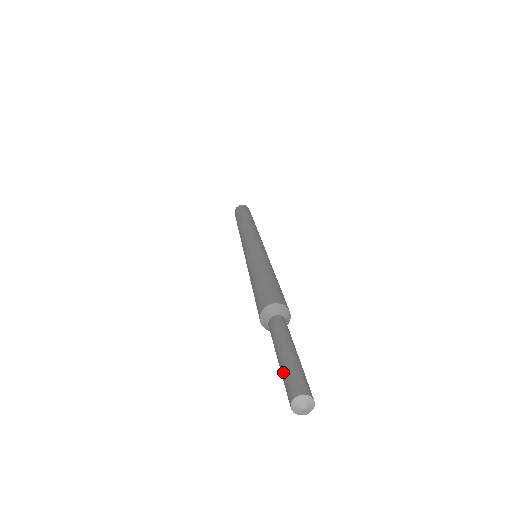
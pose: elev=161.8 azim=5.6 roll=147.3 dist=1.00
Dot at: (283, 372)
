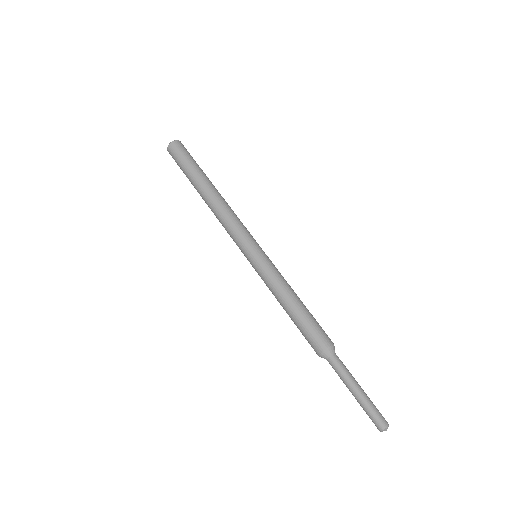
Dot at: (365, 409)
